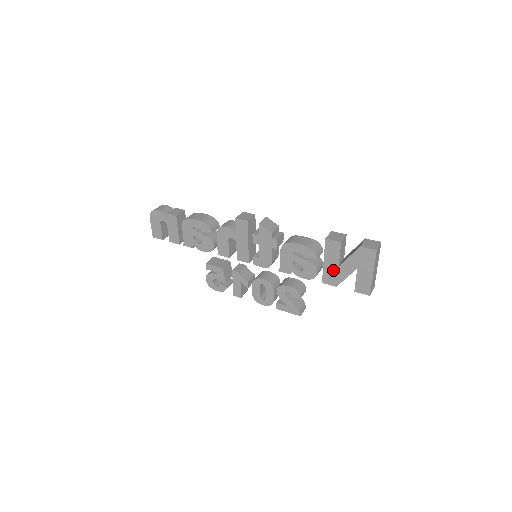
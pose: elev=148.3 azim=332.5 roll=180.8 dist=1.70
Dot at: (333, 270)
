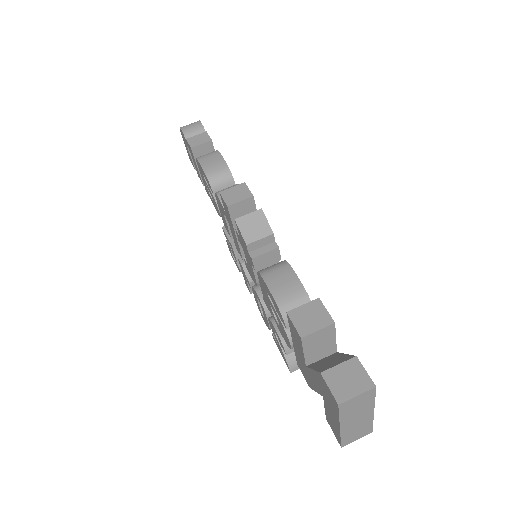
Dot at: (302, 363)
